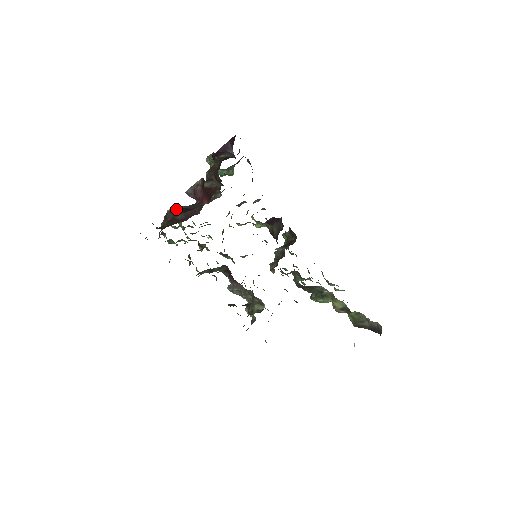
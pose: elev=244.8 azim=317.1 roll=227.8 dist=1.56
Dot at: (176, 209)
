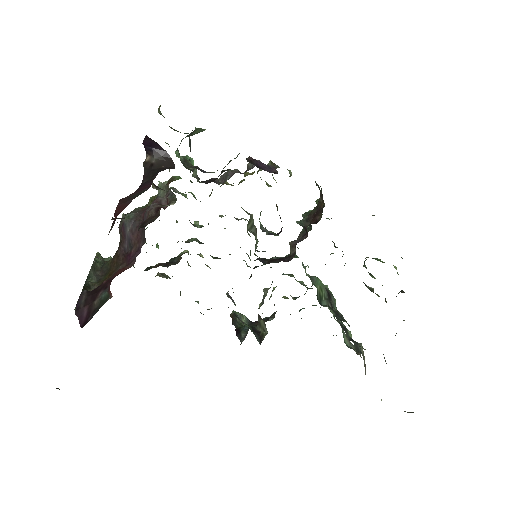
Dot at: (75, 311)
